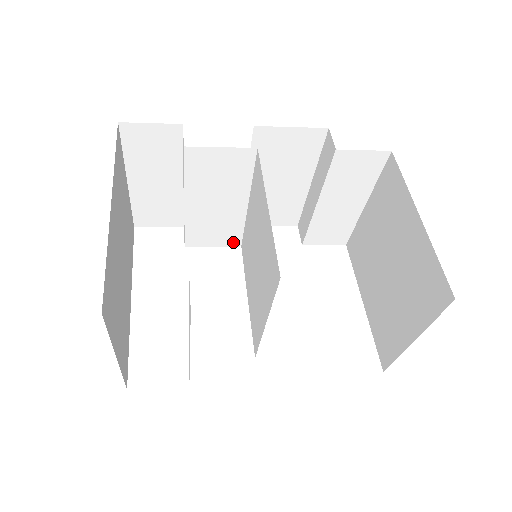
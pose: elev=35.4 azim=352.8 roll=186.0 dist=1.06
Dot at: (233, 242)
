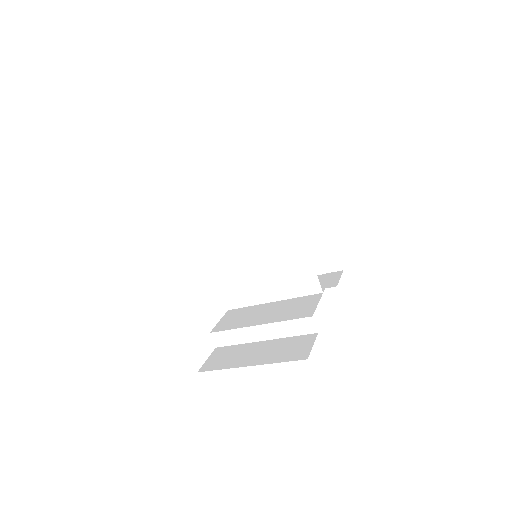
Dot at: occluded
